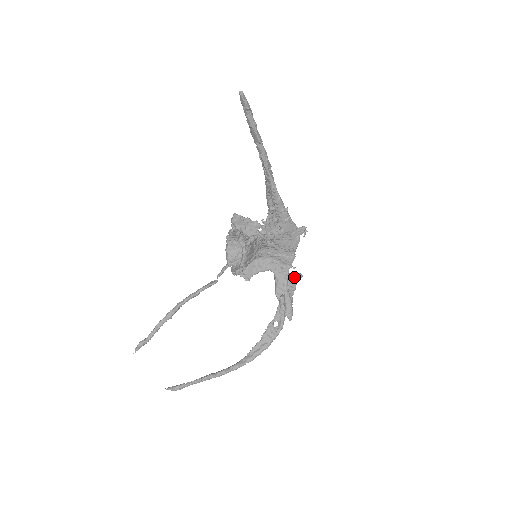
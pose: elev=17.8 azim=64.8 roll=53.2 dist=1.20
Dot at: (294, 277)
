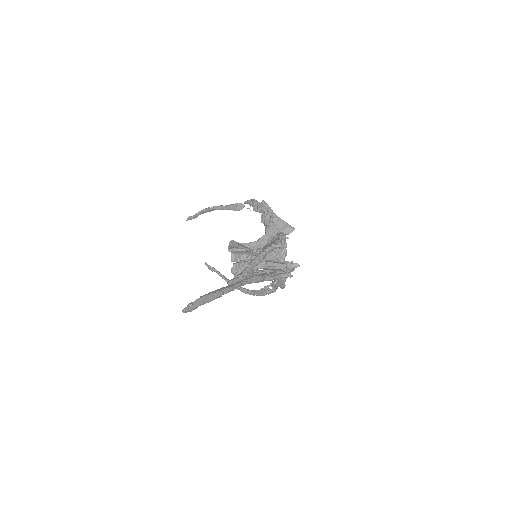
Dot at: (290, 269)
